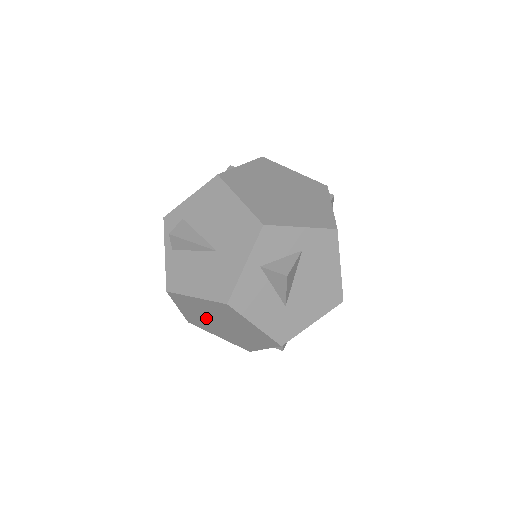
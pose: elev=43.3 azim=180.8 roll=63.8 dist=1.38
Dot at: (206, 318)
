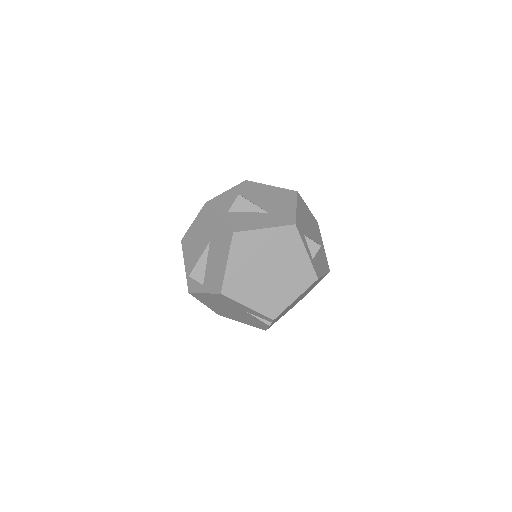
Dot at: (261, 283)
